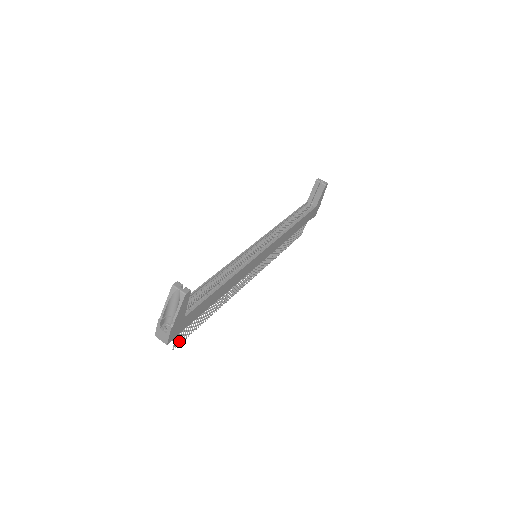
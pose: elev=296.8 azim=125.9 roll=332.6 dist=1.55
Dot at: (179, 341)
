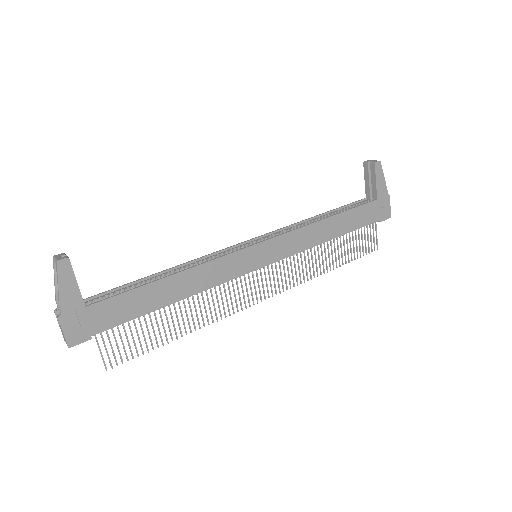
Dot at: (114, 357)
